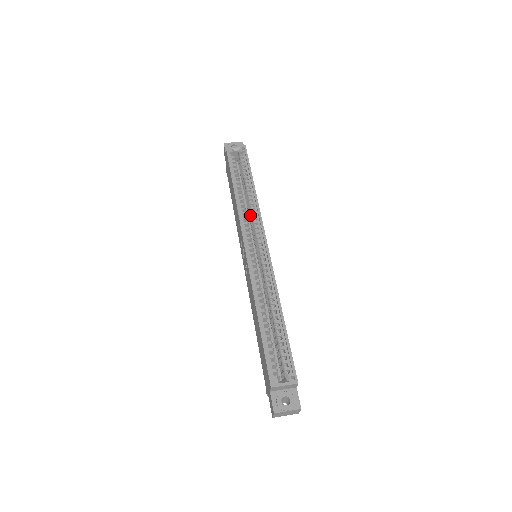
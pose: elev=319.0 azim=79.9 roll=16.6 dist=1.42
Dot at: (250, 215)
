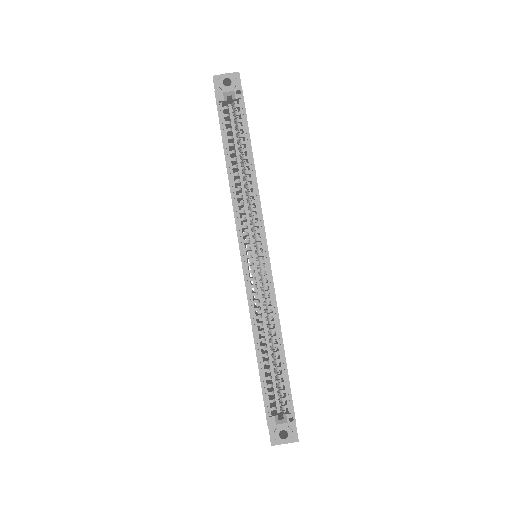
Dot at: occluded
